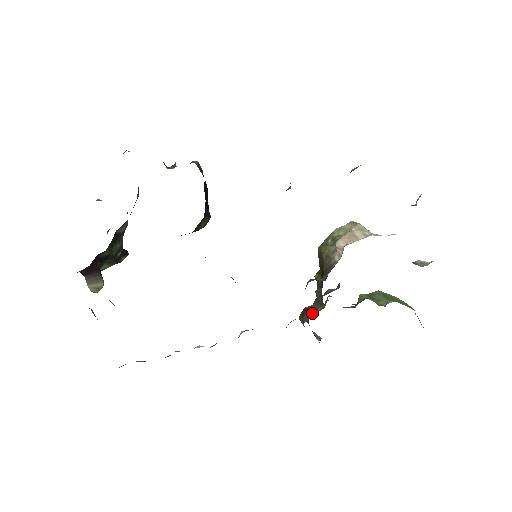
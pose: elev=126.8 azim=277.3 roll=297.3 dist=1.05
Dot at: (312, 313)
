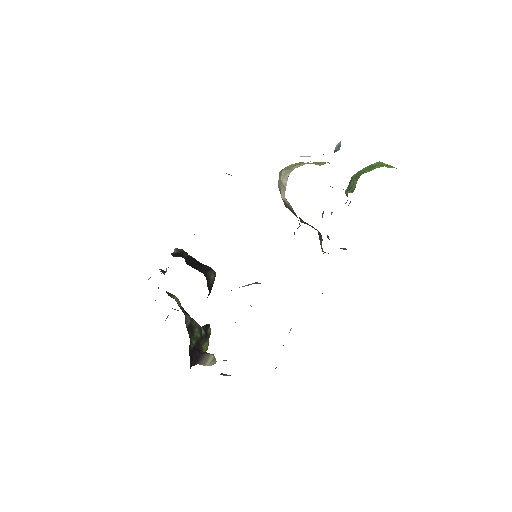
Dot at: (321, 244)
